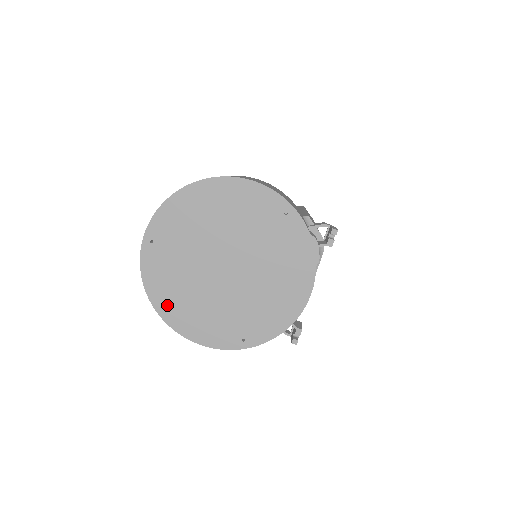
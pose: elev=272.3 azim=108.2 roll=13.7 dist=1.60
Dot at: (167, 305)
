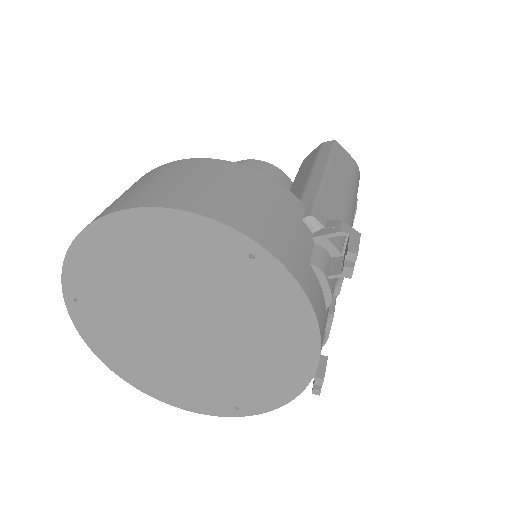
Dot at: (127, 369)
